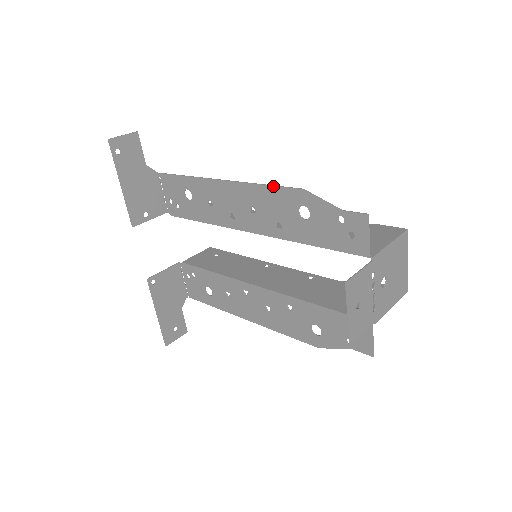
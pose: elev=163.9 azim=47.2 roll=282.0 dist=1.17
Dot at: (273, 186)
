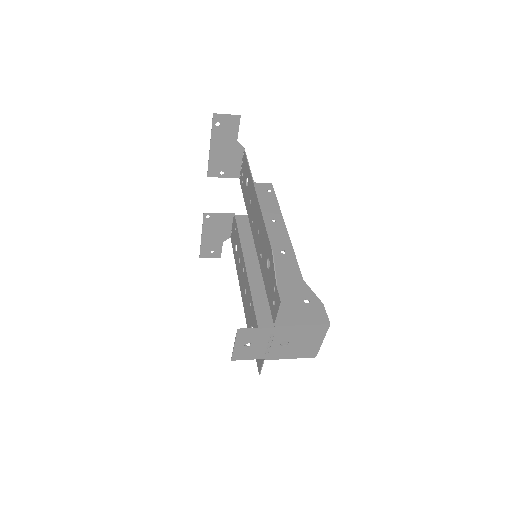
Dot at: (266, 230)
